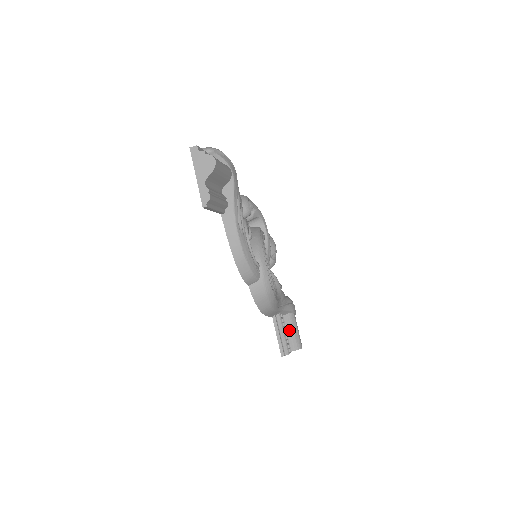
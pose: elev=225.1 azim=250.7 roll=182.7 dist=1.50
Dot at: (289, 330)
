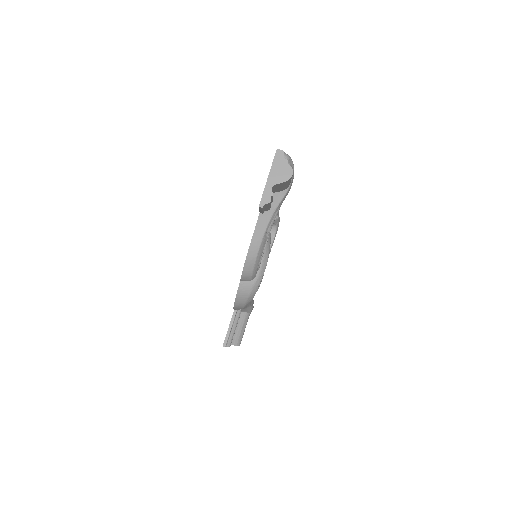
Dot at: (239, 326)
